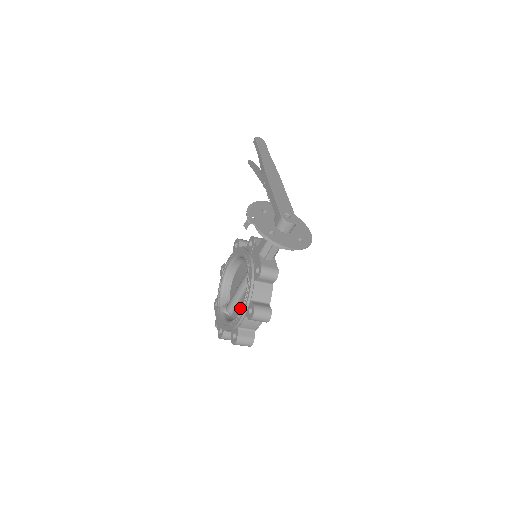
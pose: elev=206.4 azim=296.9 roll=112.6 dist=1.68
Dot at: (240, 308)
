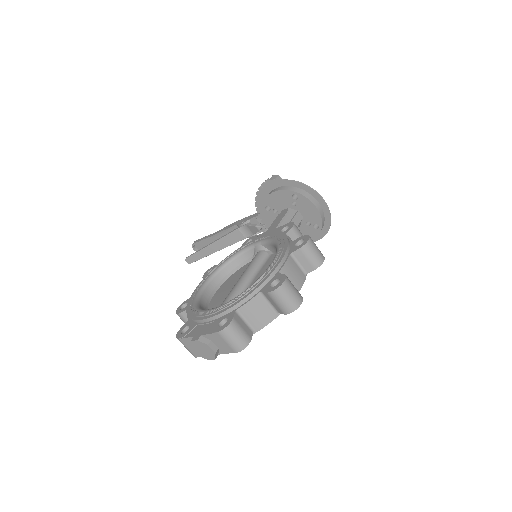
Dot at: occluded
